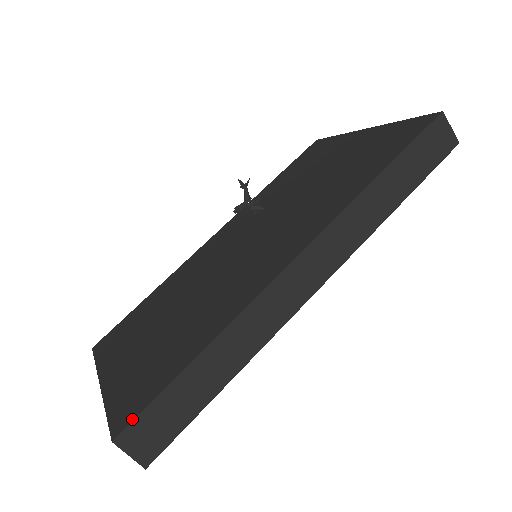
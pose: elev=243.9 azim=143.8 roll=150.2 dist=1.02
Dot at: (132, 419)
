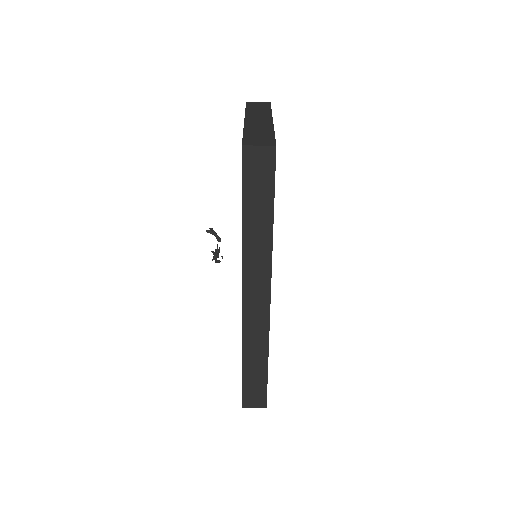
Dot at: (242, 397)
